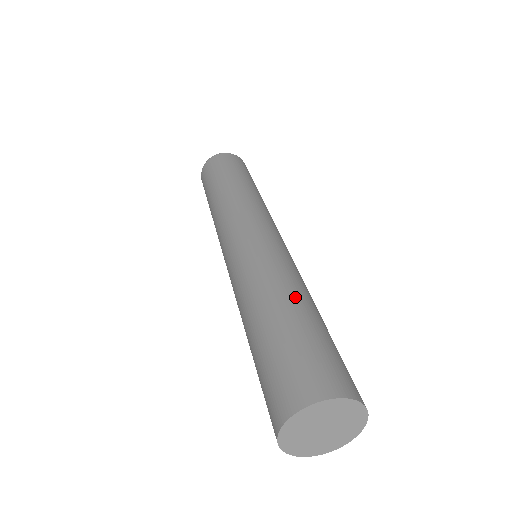
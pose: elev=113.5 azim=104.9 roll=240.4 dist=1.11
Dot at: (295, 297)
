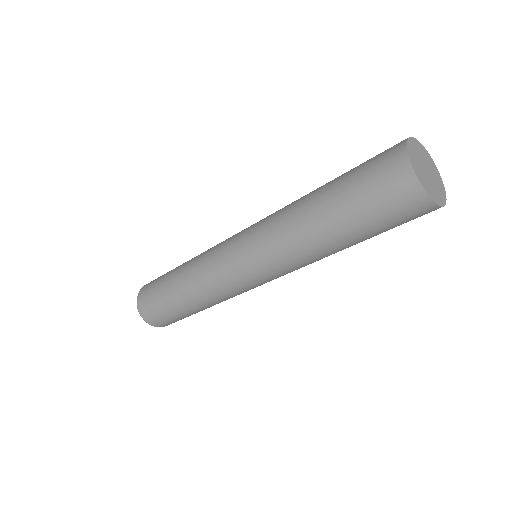
Dot at: occluded
